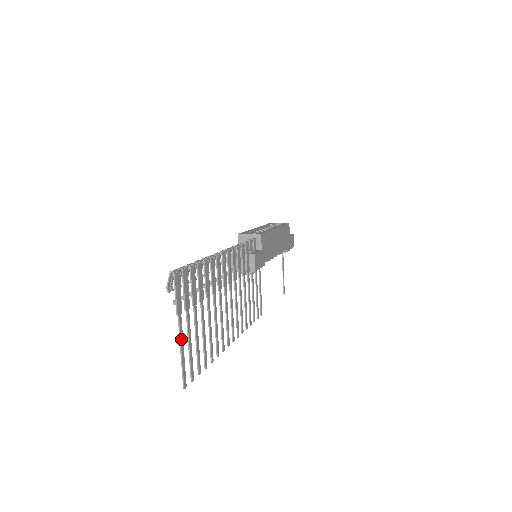
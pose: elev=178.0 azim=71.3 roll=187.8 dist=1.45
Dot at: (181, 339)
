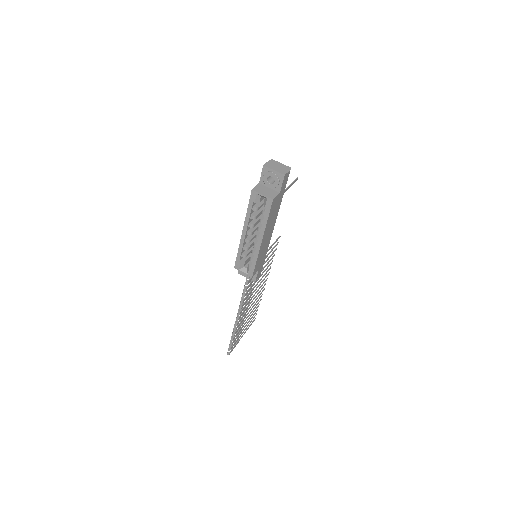
Dot at: occluded
